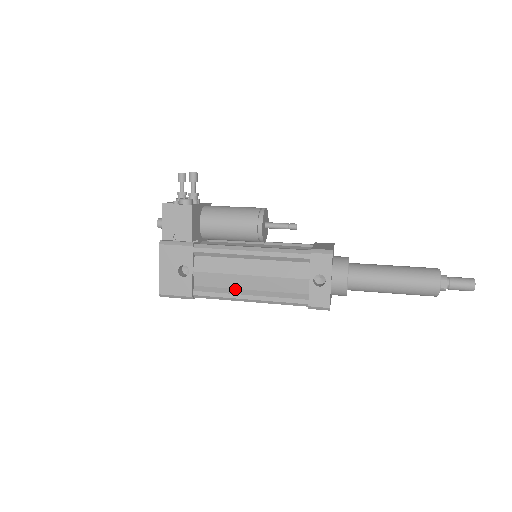
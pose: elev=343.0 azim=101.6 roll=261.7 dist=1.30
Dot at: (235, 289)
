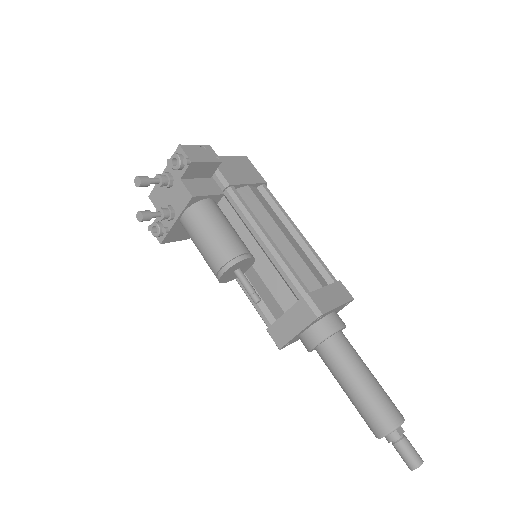
Dot at: occluded
